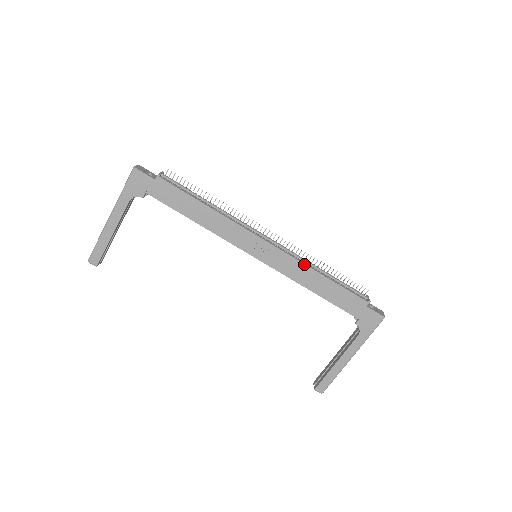
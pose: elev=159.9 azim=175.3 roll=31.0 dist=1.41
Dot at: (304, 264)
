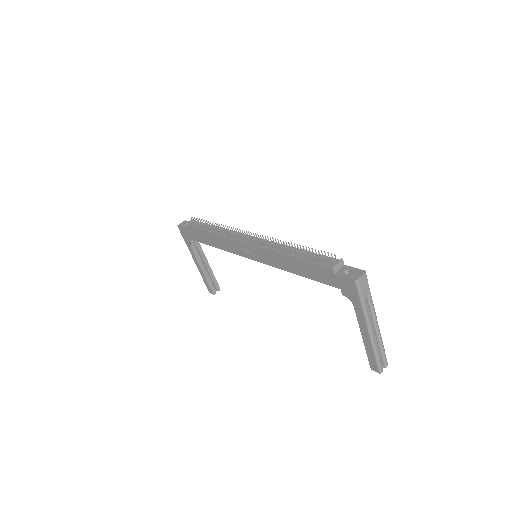
Dot at: (272, 252)
